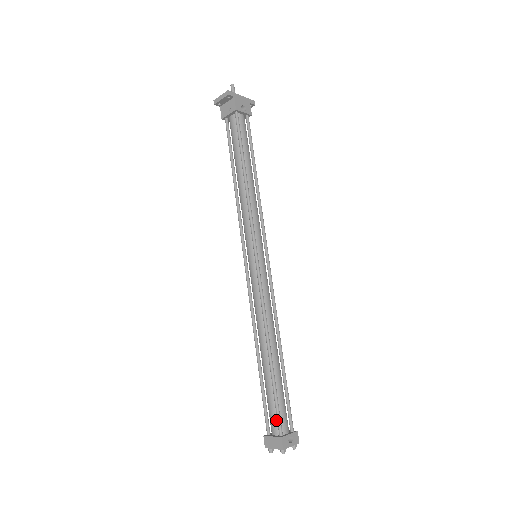
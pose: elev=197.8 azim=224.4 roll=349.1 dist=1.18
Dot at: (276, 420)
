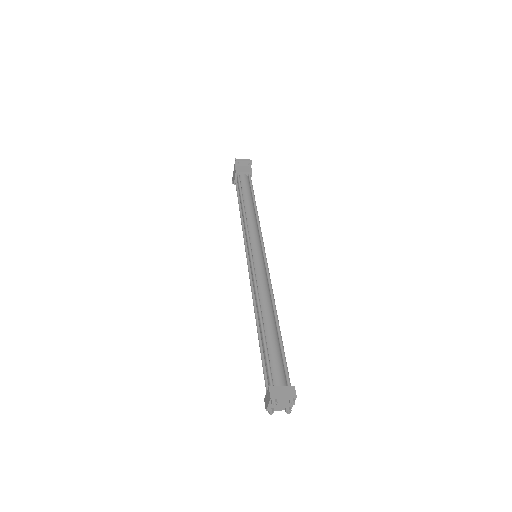
Dot at: (282, 374)
